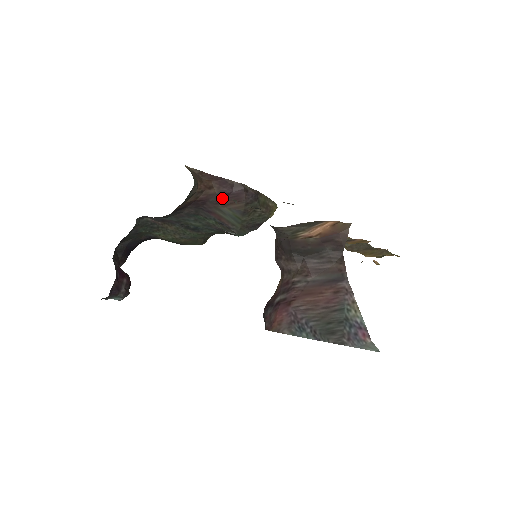
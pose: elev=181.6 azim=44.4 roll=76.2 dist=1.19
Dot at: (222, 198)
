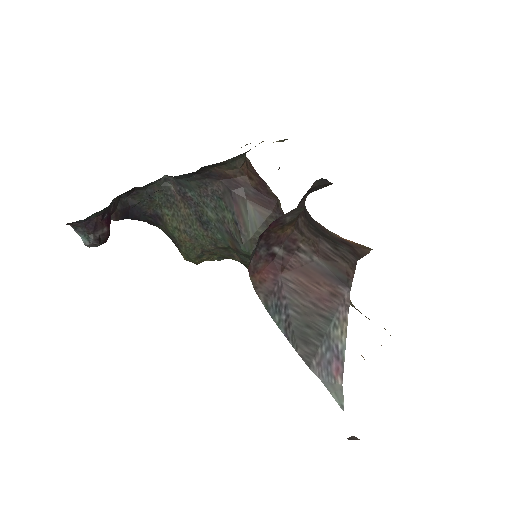
Dot at: (254, 195)
